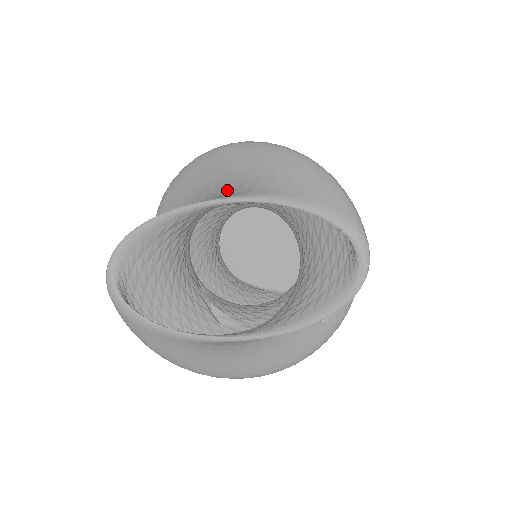
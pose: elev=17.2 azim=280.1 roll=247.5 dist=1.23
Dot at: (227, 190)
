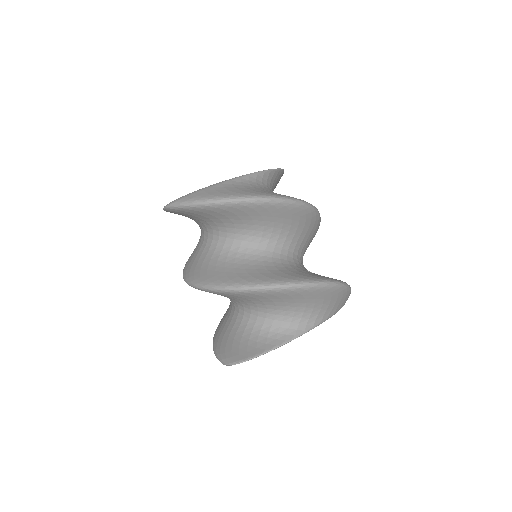
Dot at: (310, 316)
